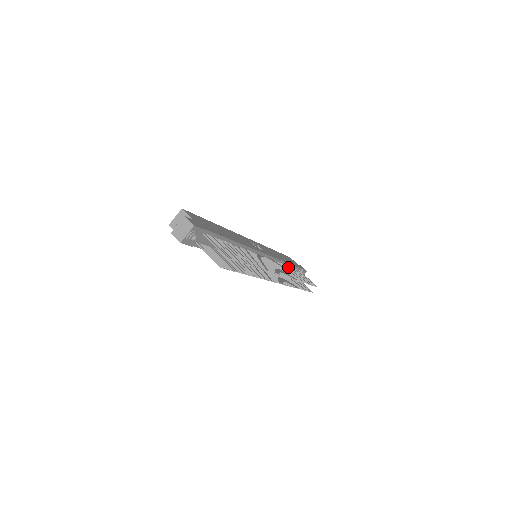
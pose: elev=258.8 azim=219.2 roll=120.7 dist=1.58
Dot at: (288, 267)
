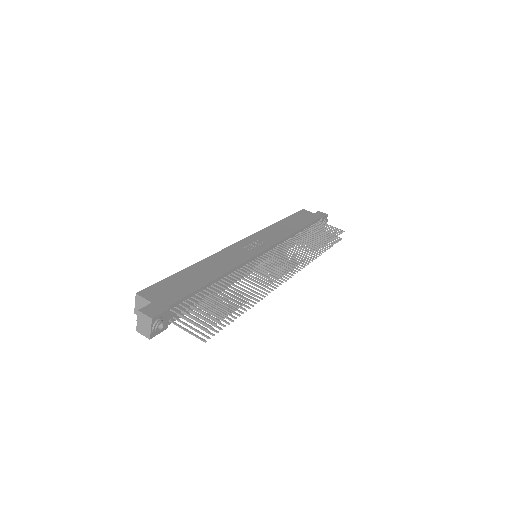
Dot at: (301, 234)
